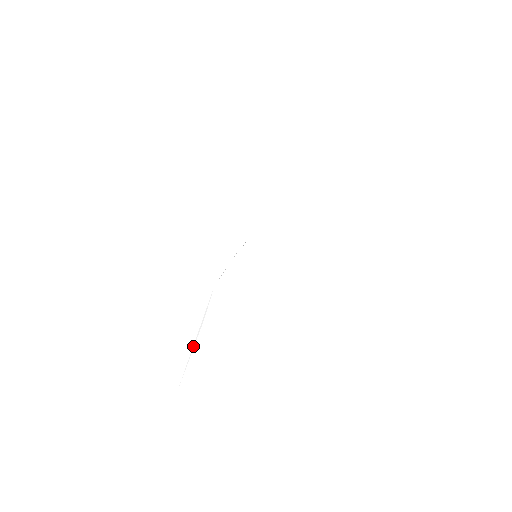
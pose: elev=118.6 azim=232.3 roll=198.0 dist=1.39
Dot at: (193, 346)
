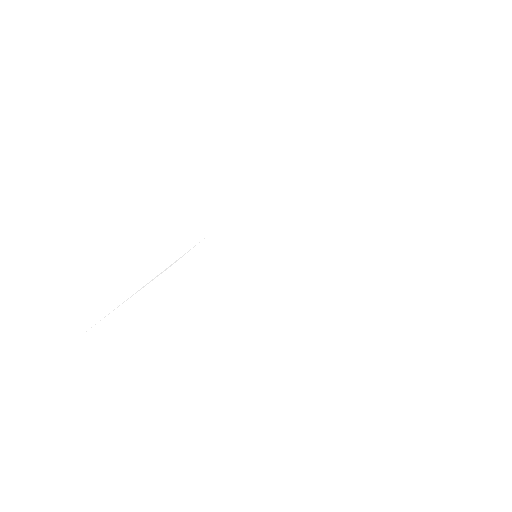
Dot at: occluded
